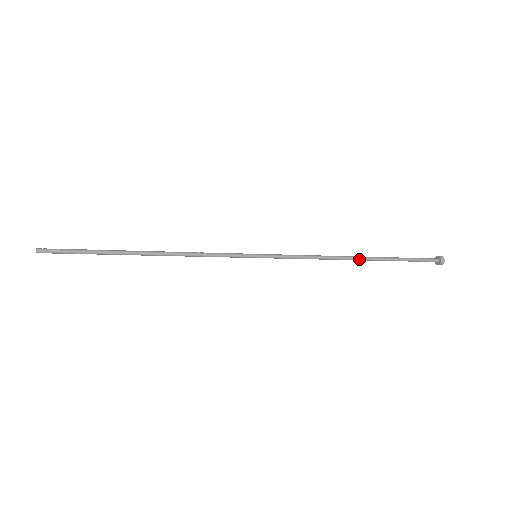
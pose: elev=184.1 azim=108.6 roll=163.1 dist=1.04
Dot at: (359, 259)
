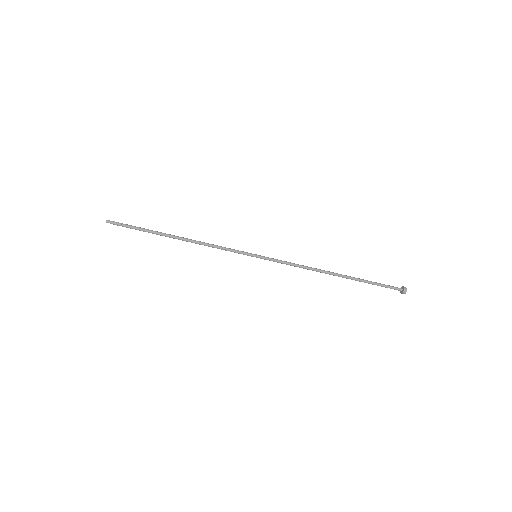
Dot at: (335, 275)
